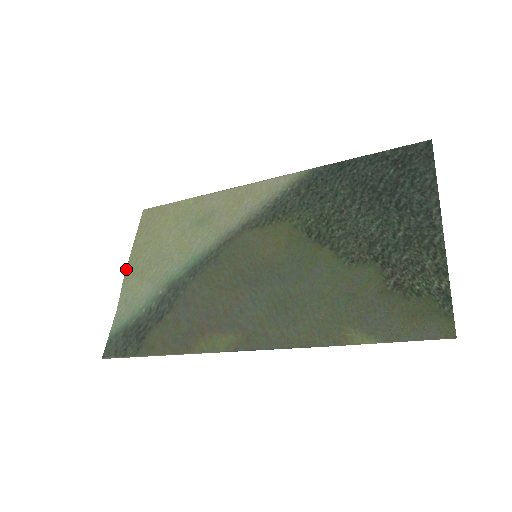
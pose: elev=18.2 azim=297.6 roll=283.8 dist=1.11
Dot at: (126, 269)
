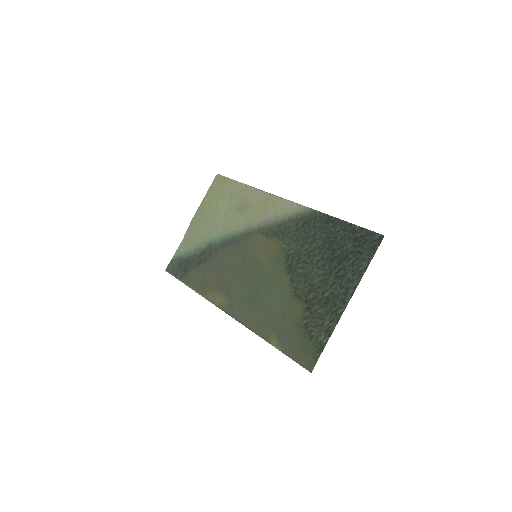
Dot at: (193, 217)
